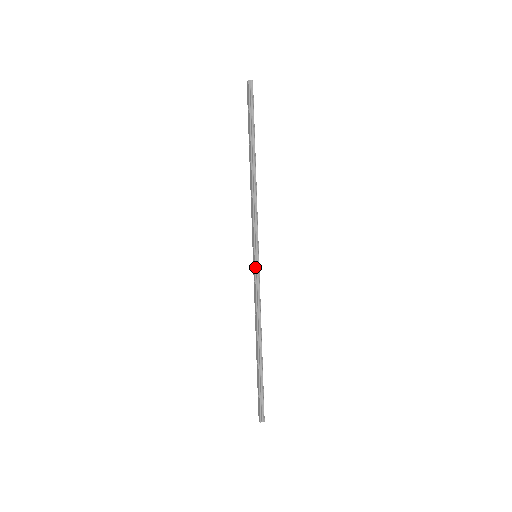
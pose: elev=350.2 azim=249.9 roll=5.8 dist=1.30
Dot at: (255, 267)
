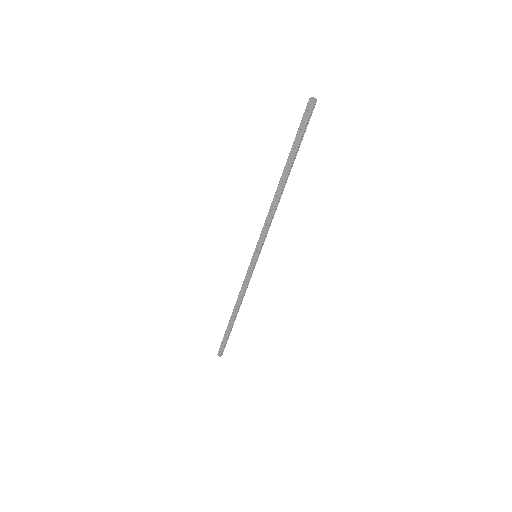
Dot at: (254, 266)
